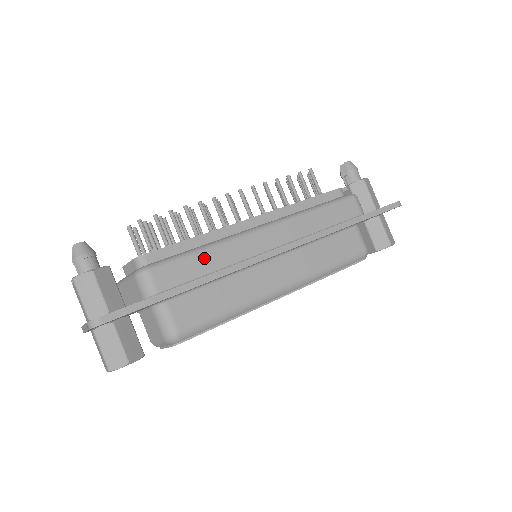
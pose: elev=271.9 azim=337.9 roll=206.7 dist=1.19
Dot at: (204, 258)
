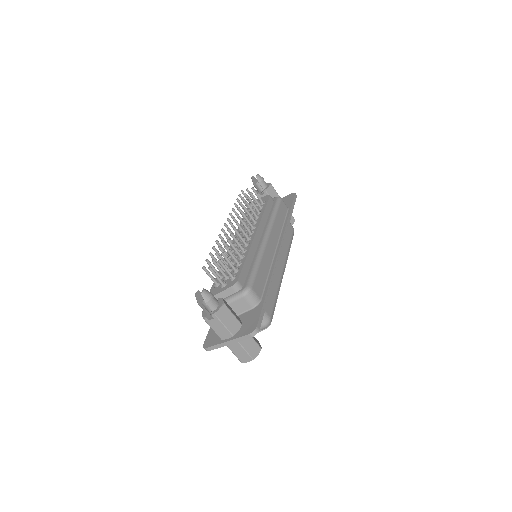
Dot at: (262, 268)
